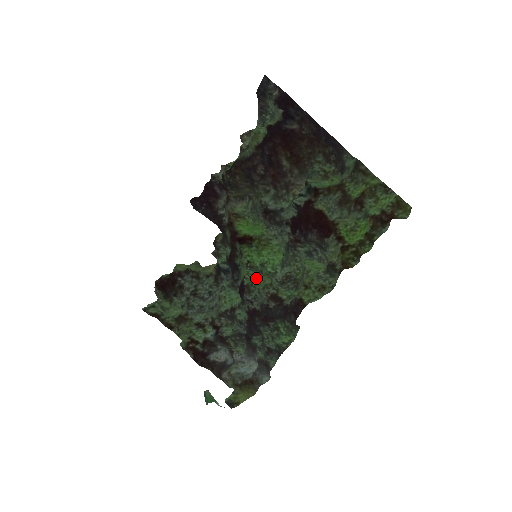
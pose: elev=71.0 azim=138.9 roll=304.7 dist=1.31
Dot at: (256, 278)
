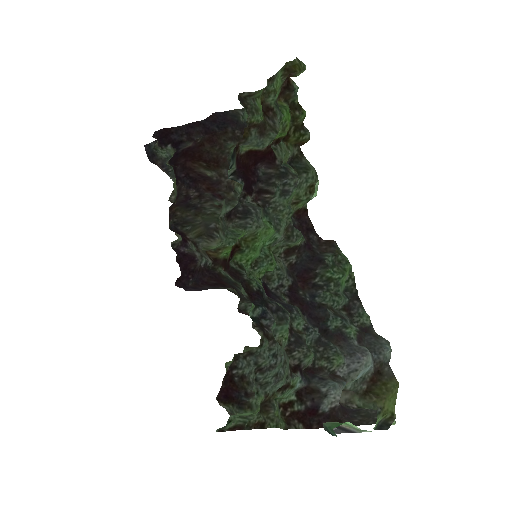
Dot at: (268, 266)
